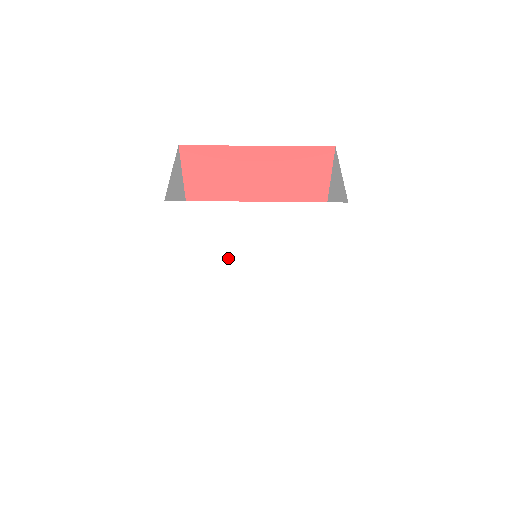
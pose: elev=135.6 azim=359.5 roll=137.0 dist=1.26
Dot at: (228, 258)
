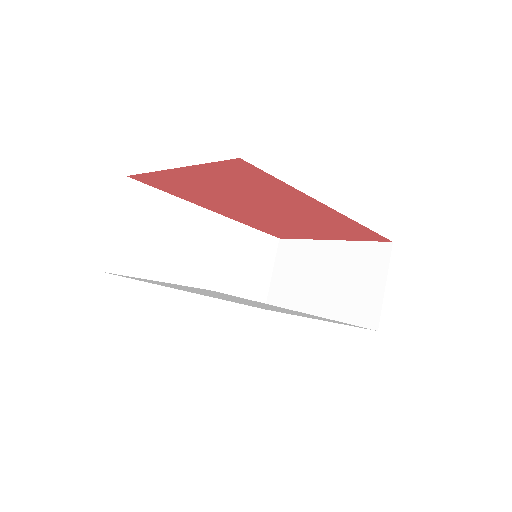
Dot at: occluded
